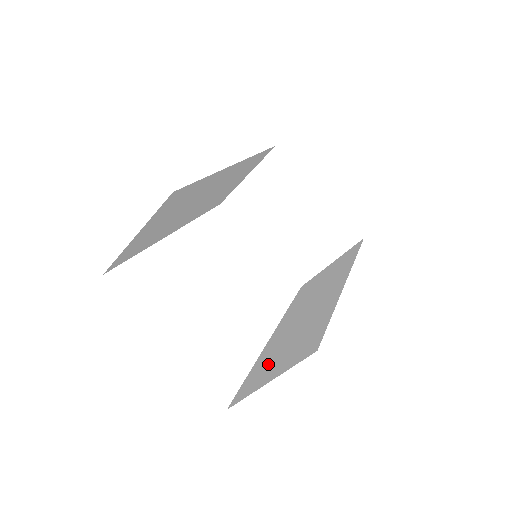
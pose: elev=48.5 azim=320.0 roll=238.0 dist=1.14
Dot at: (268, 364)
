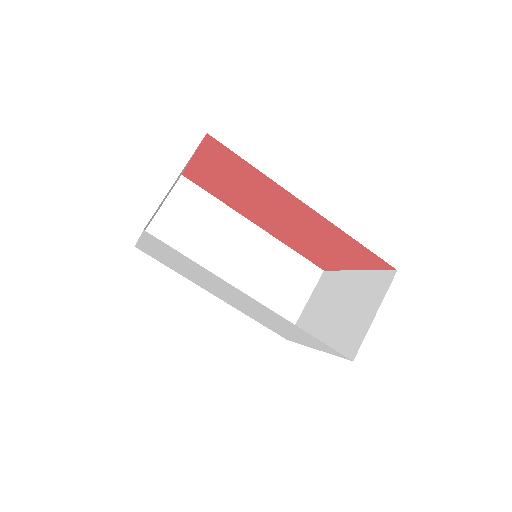
Dot at: occluded
